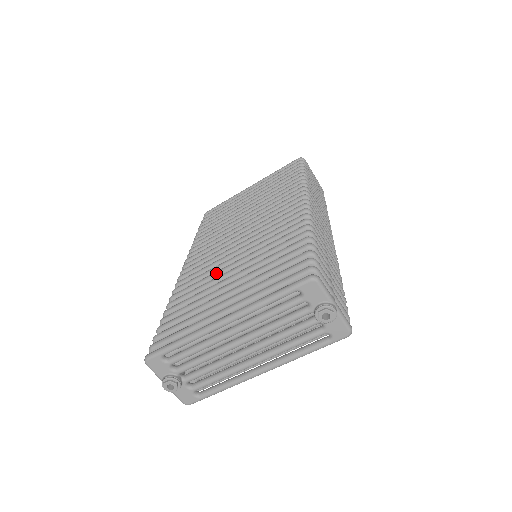
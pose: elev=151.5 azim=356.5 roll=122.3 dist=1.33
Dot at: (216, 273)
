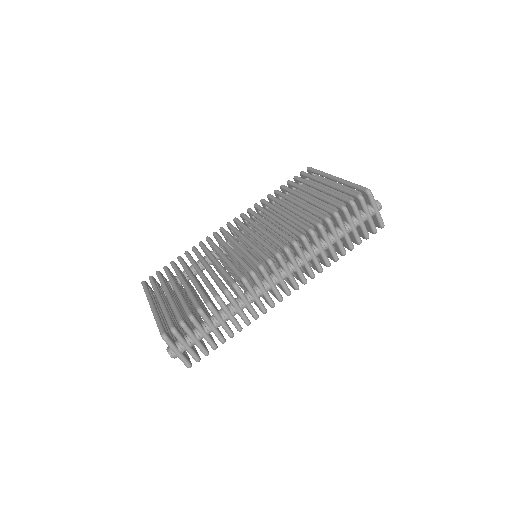
Dot at: (202, 261)
